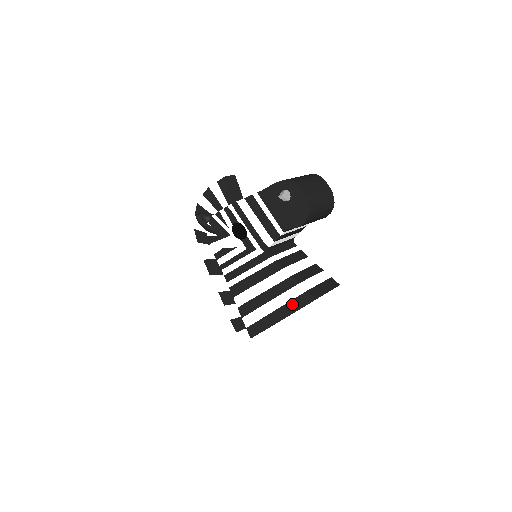
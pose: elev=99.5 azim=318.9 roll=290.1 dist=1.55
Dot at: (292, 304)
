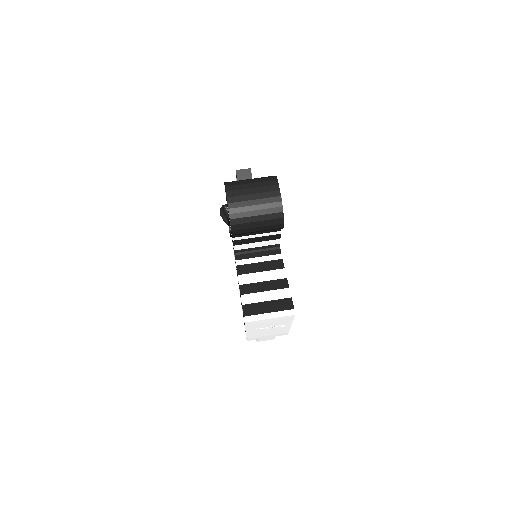
Dot at: occluded
